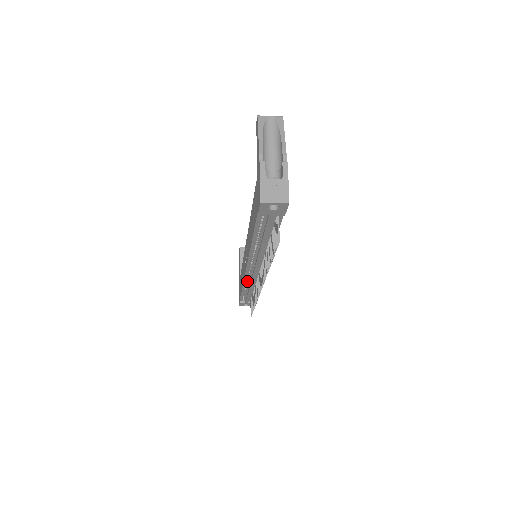
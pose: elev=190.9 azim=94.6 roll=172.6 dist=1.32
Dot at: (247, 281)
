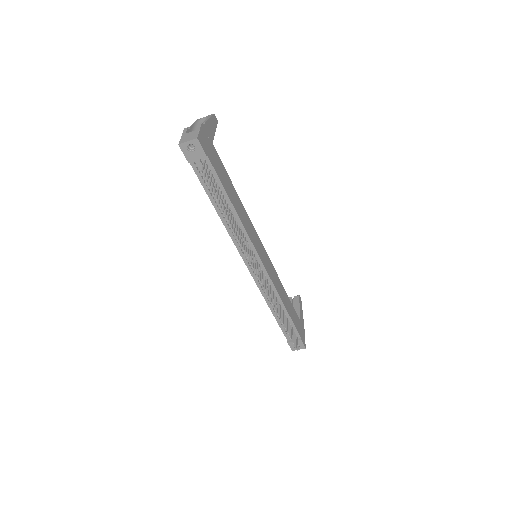
Dot at: (264, 292)
